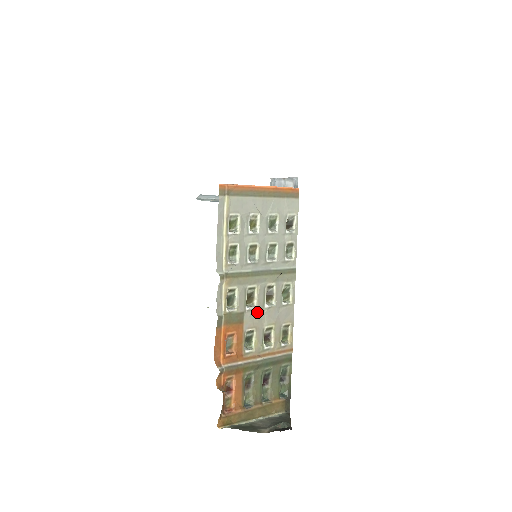
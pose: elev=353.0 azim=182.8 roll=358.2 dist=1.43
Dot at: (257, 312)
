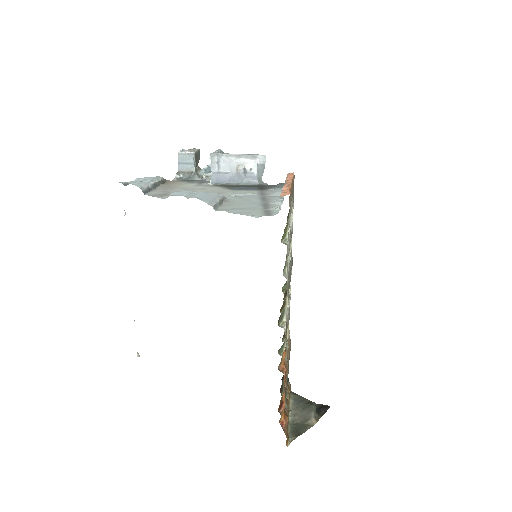
Dot at: occluded
